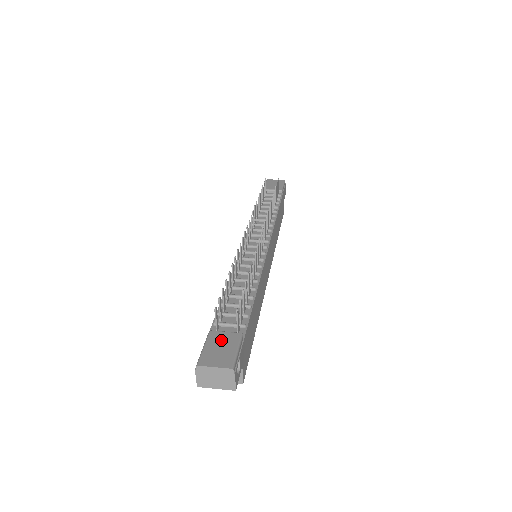
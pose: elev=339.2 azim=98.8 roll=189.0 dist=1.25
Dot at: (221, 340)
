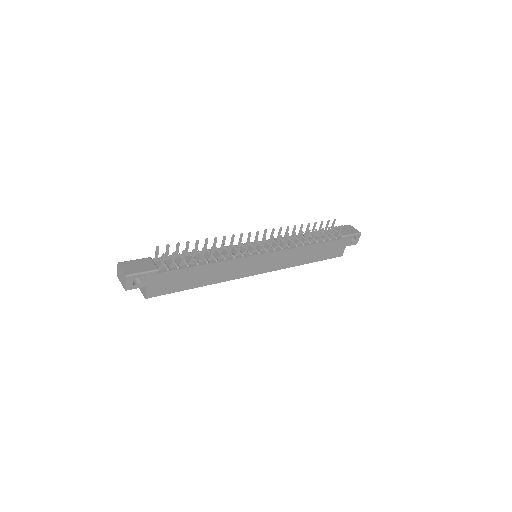
Dot at: (145, 264)
